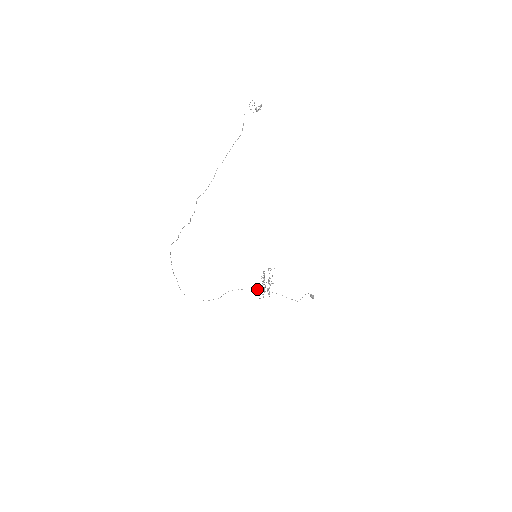
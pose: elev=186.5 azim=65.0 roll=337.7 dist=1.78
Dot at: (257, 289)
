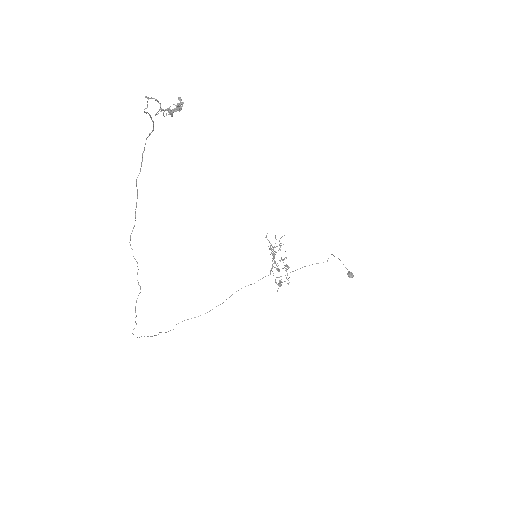
Dot at: (268, 275)
